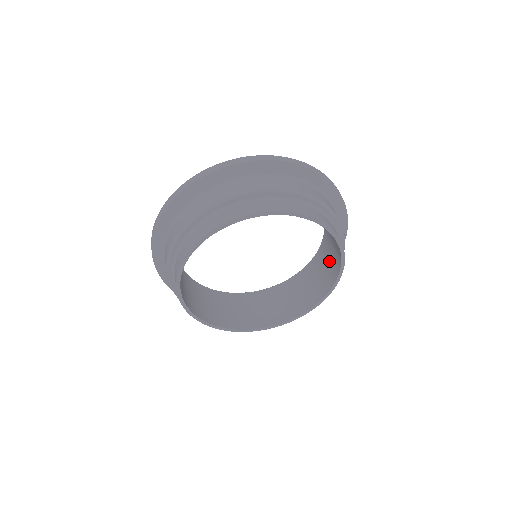
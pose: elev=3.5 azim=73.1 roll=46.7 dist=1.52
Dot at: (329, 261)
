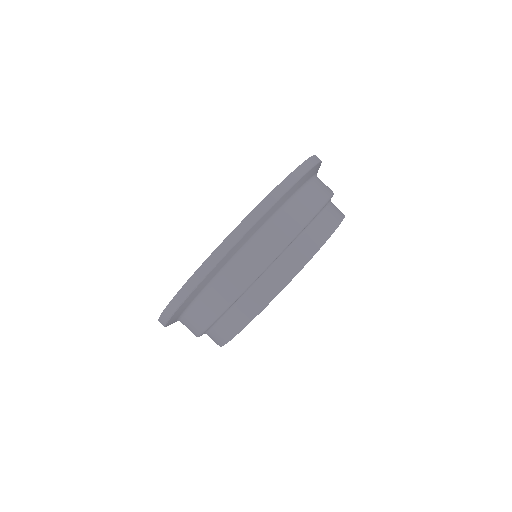
Dot at: occluded
